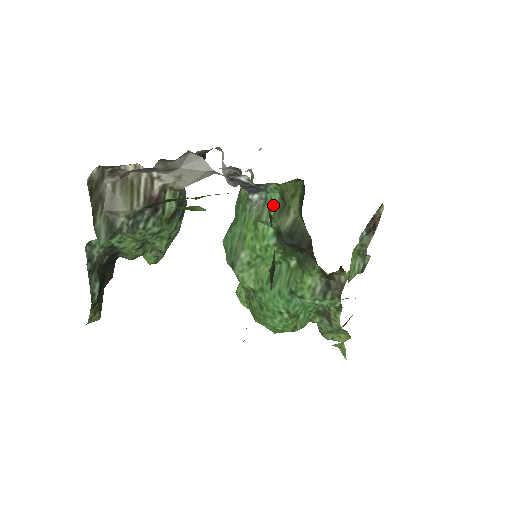
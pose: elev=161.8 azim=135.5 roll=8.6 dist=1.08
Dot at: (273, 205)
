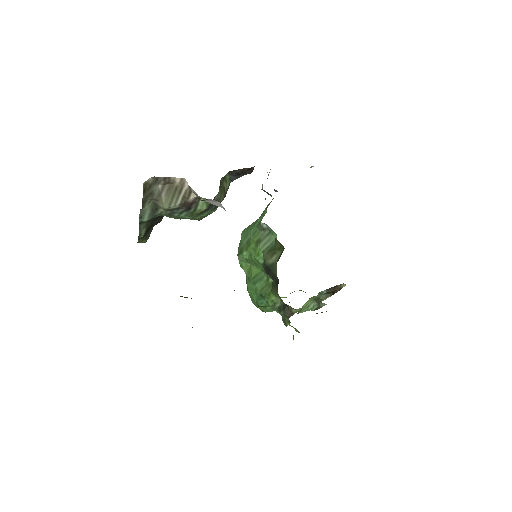
Dot at: (271, 240)
